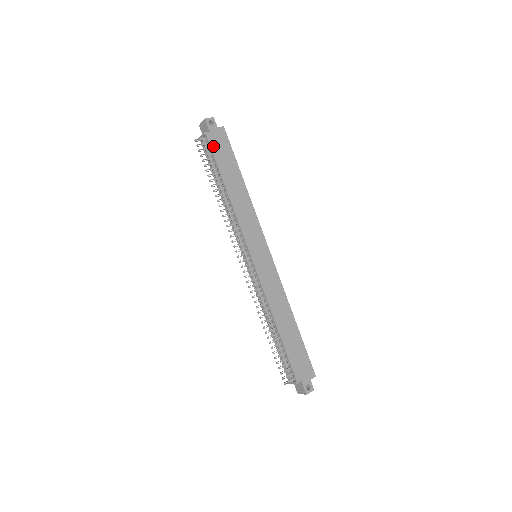
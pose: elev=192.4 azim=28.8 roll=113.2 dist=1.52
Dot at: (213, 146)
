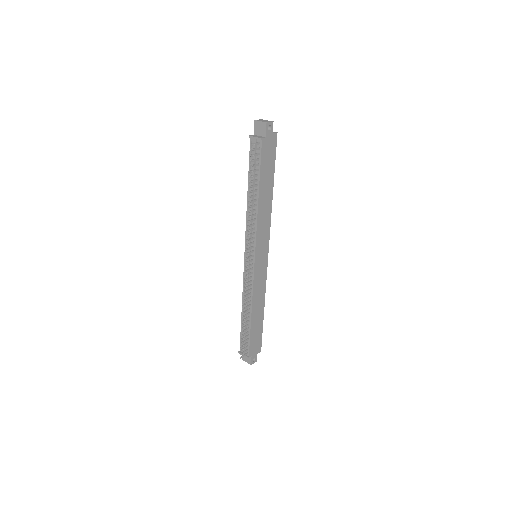
Dot at: (263, 153)
